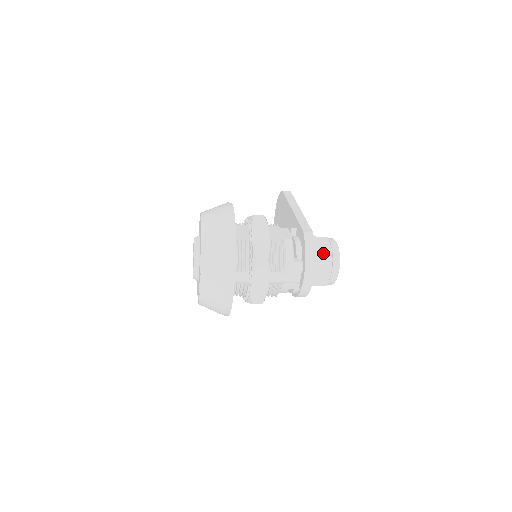
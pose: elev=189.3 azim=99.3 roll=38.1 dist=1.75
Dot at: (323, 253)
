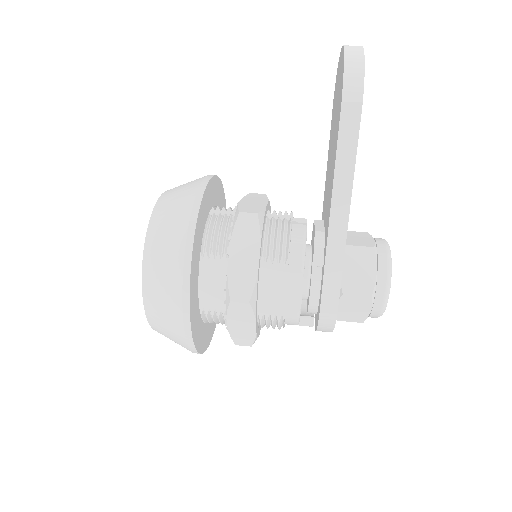
Dot at: (353, 314)
